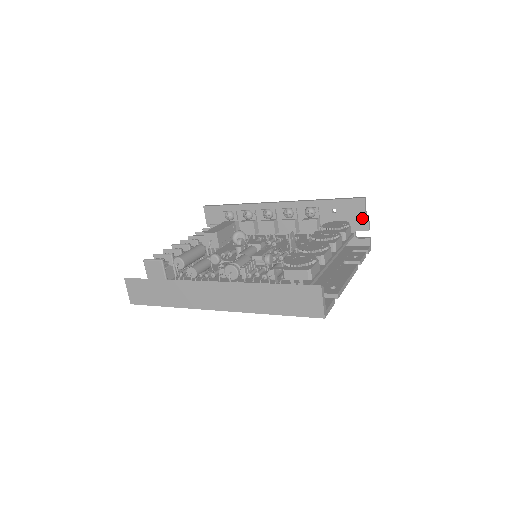
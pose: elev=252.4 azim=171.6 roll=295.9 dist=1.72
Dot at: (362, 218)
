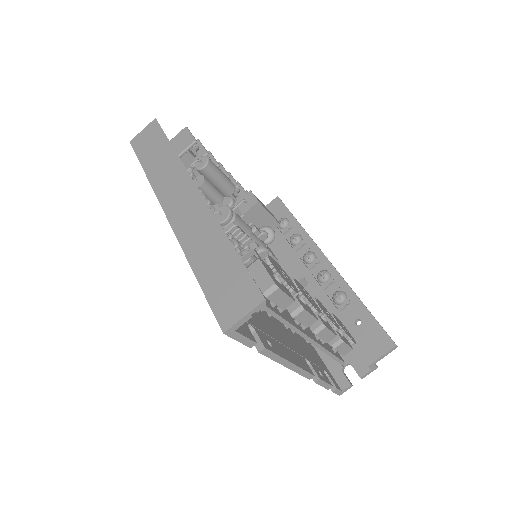
Dot at: (371, 358)
